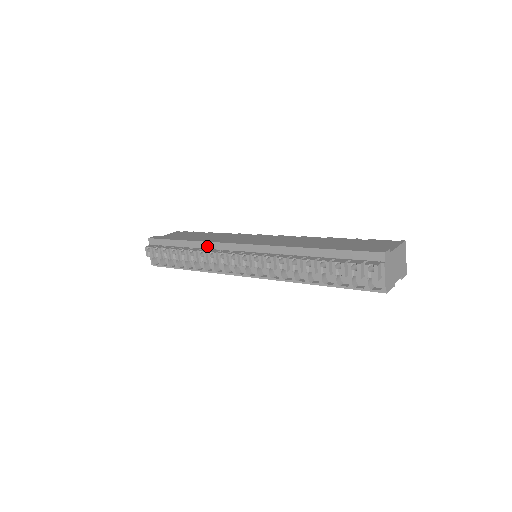
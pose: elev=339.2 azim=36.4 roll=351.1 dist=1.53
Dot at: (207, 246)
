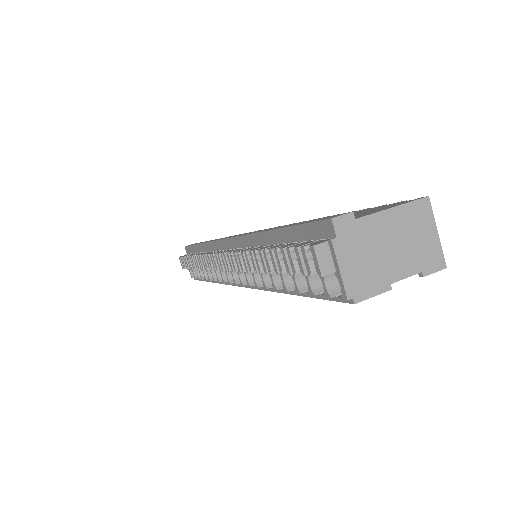
Dot at: (209, 248)
